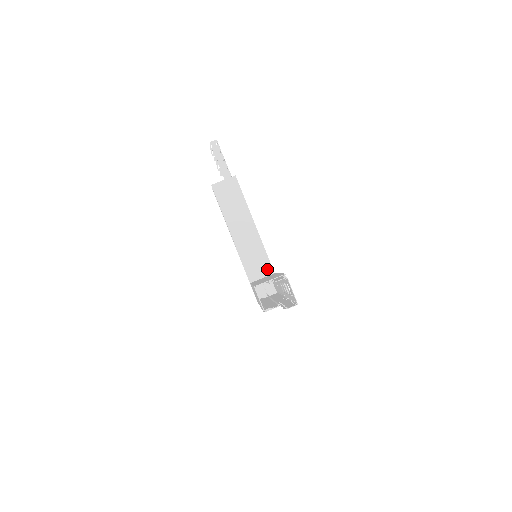
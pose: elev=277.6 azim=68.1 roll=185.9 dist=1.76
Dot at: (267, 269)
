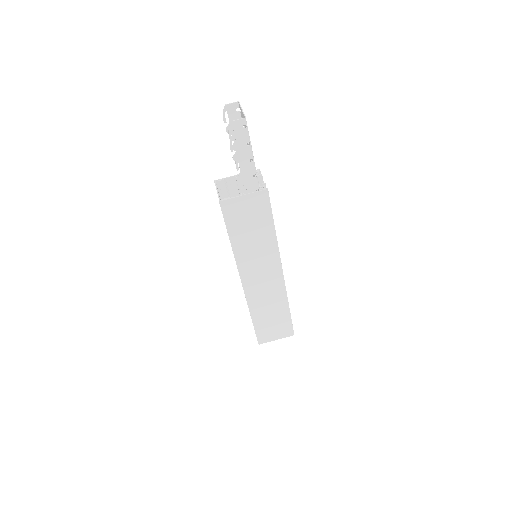
Dot at: occluded
